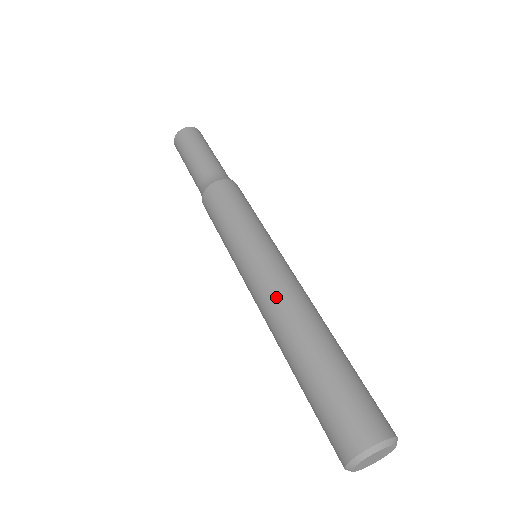
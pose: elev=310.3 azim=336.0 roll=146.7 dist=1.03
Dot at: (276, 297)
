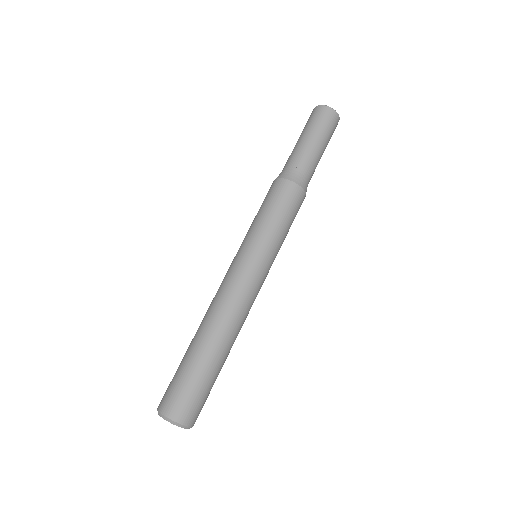
Dot at: (232, 302)
